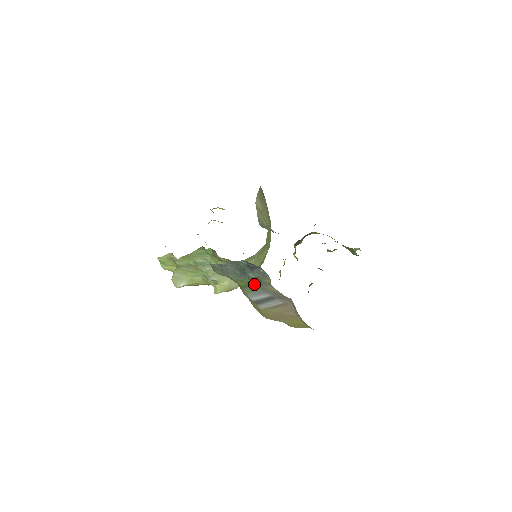
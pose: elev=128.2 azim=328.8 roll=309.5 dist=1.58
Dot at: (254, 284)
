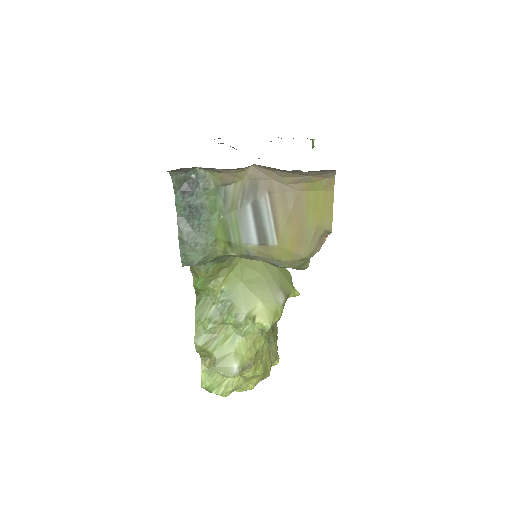
Dot at: (224, 215)
